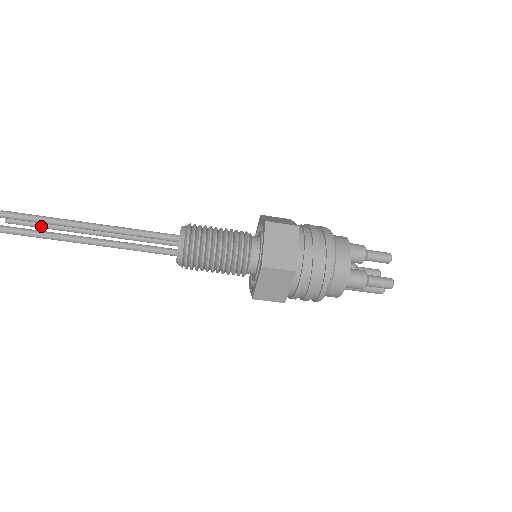
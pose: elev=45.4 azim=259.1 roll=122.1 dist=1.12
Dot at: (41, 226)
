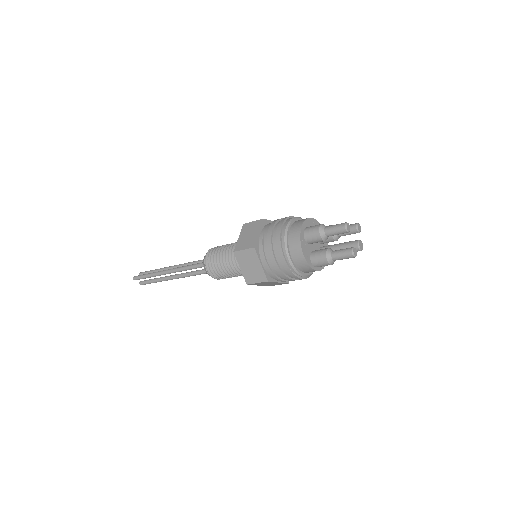
Dot at: occluded
